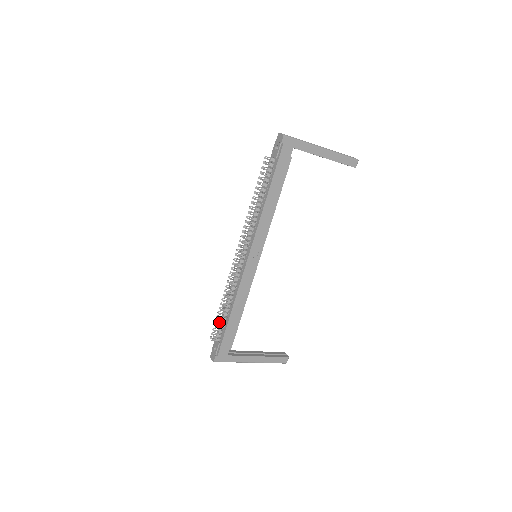
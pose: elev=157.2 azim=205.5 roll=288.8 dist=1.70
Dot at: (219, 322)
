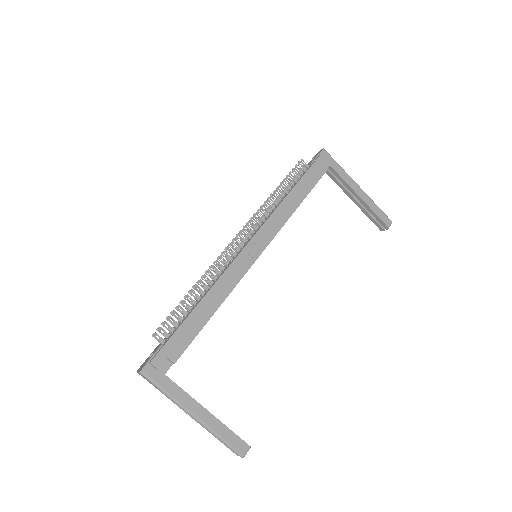
Dot at: (175, 316)
